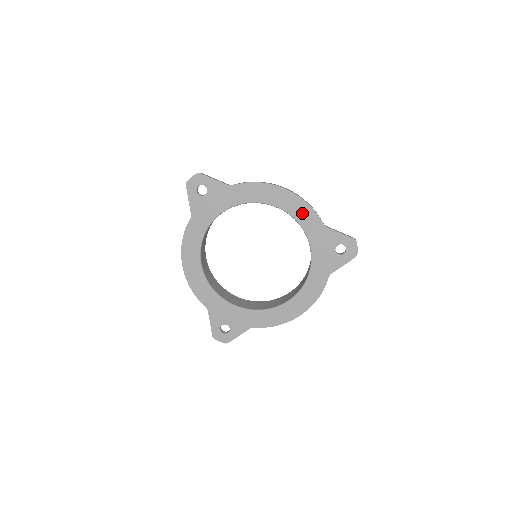
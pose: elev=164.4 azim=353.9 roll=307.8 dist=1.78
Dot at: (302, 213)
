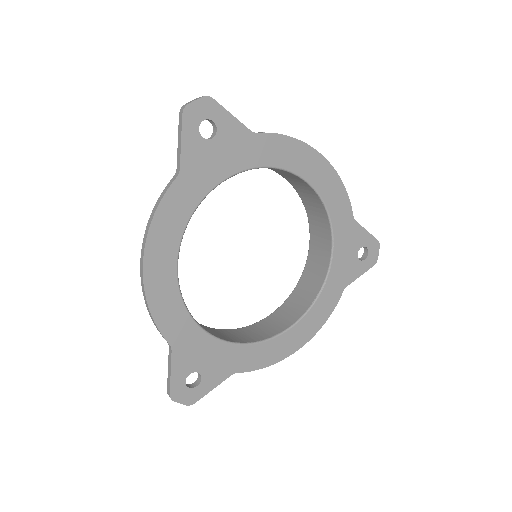
Dot at: (334, 197)
